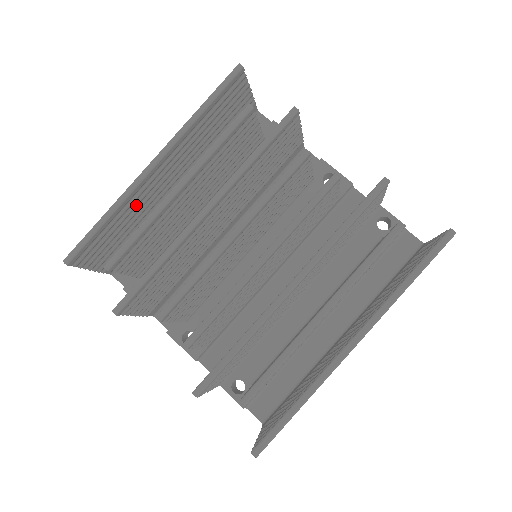
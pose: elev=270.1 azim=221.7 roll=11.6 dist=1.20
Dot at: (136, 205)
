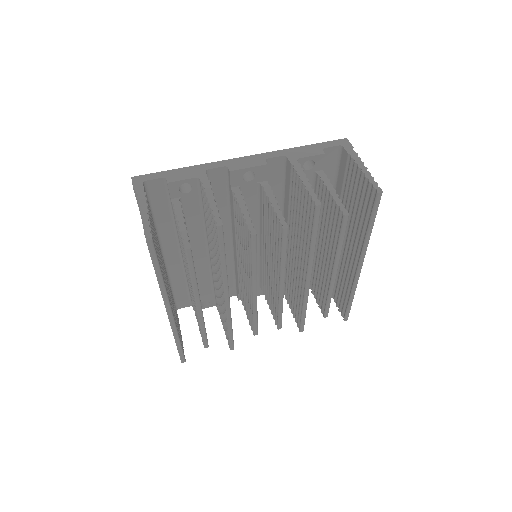
Dot at: occluded
